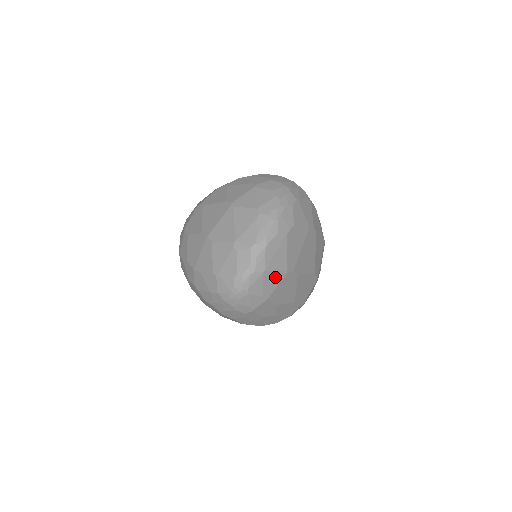
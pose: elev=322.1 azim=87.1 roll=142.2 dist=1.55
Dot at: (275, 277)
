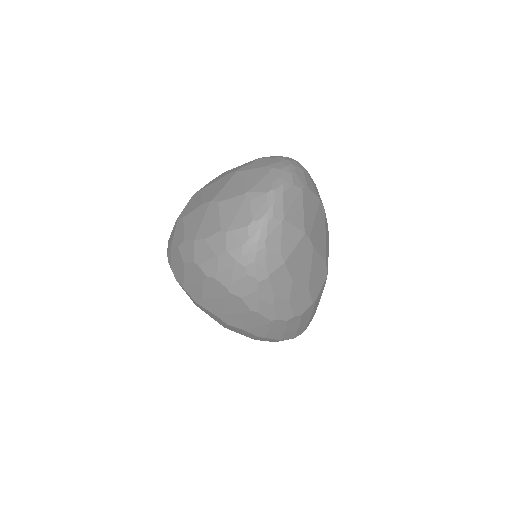
Dot at: (293, 234)
